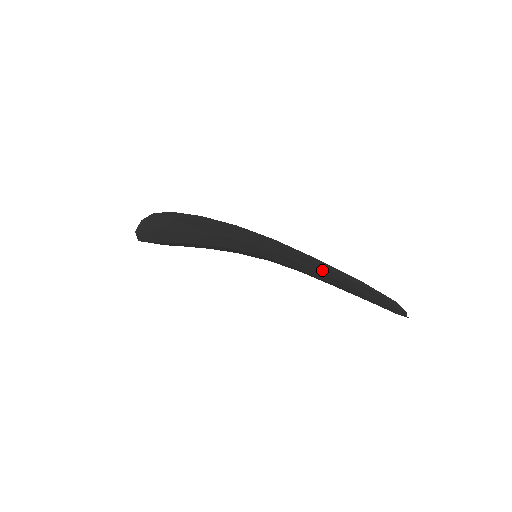
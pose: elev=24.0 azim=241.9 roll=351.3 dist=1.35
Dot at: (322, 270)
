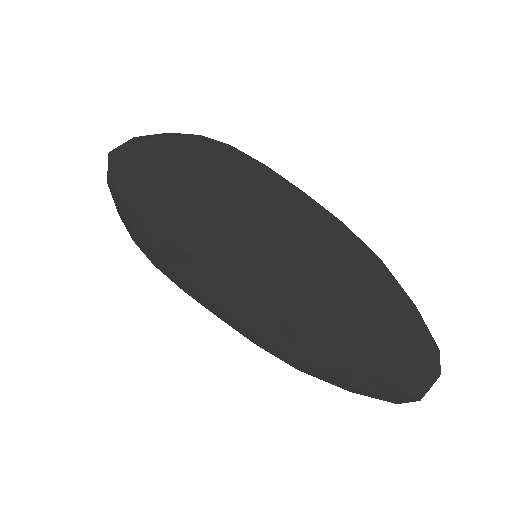
Dot at: (367, 282)
